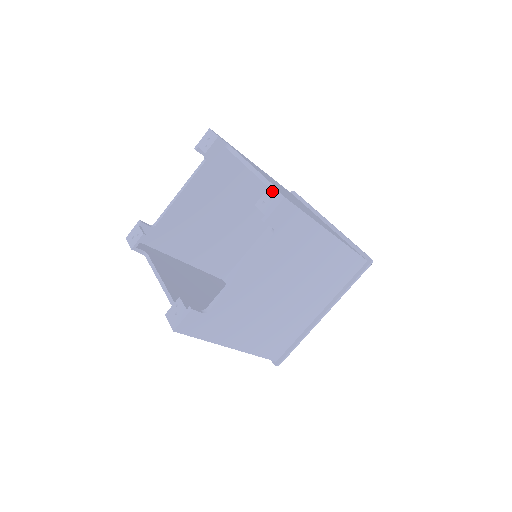
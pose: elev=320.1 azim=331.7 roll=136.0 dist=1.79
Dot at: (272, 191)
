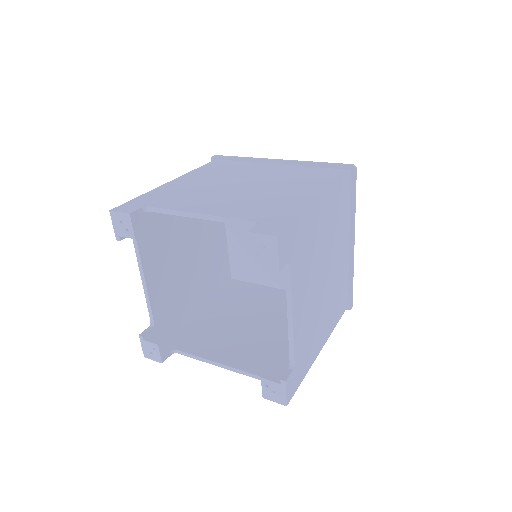
Dot at: (256, 238)
